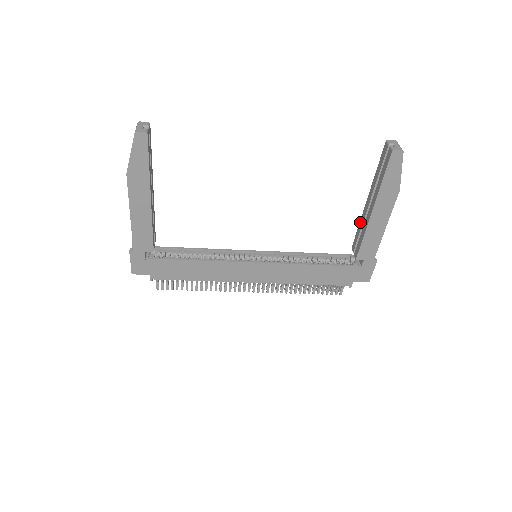
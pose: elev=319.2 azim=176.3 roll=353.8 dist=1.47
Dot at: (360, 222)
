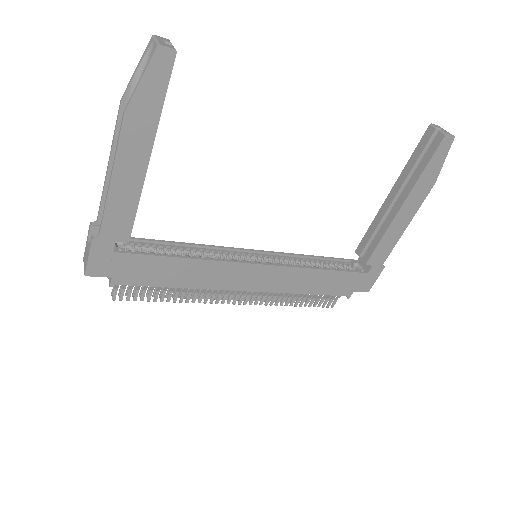
Dot at: (374, 220)
